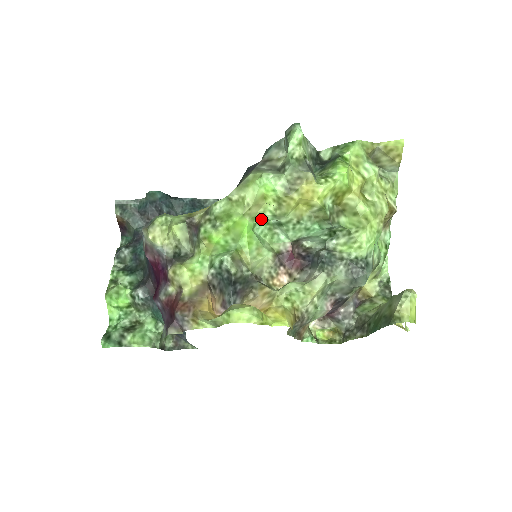
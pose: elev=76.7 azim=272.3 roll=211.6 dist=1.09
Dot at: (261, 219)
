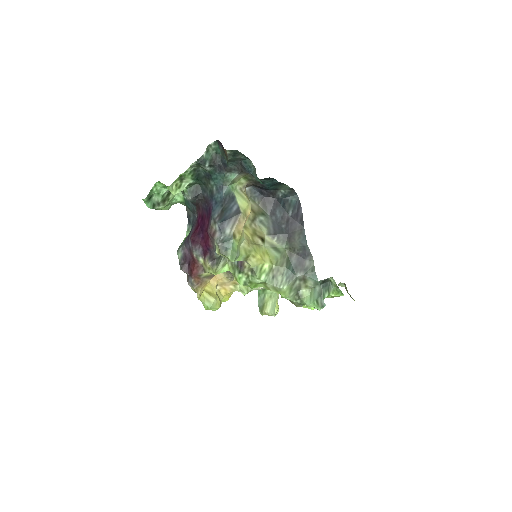
Dot at: occluded
